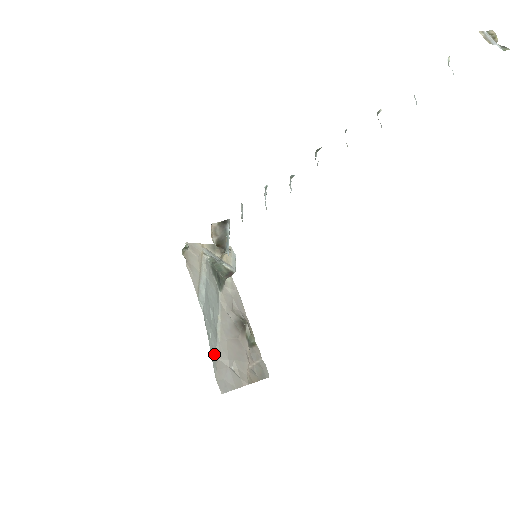
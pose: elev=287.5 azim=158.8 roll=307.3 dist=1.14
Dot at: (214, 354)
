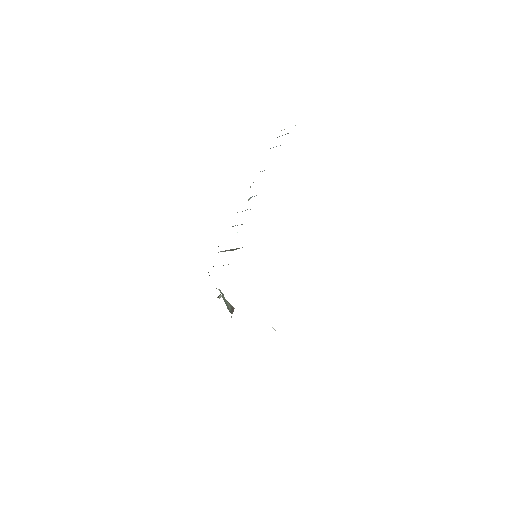
Dot at: occluded
